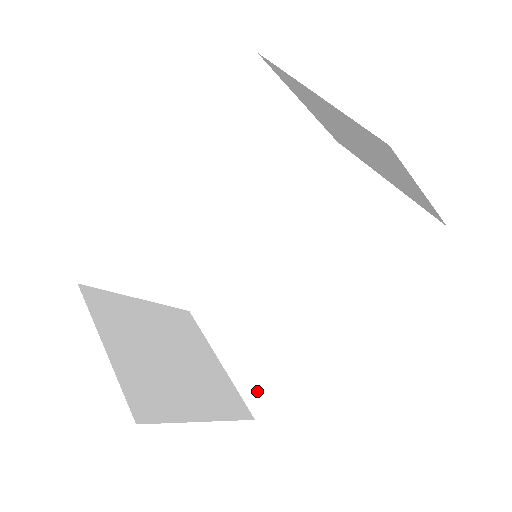
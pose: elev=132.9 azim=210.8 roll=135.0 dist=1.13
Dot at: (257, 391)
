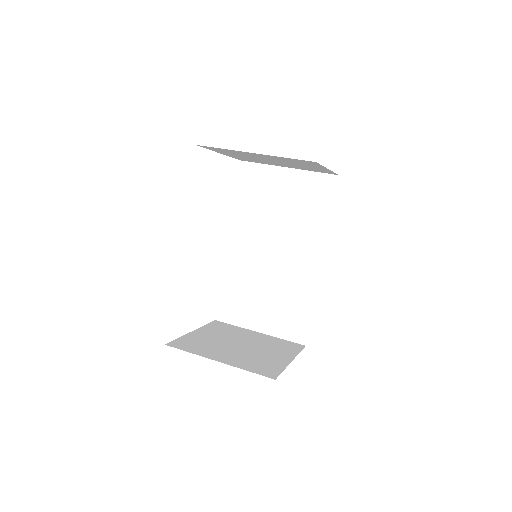
Dot at: (296, 330)
